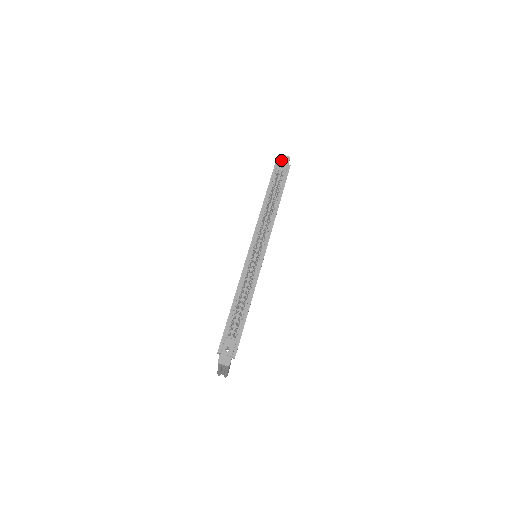
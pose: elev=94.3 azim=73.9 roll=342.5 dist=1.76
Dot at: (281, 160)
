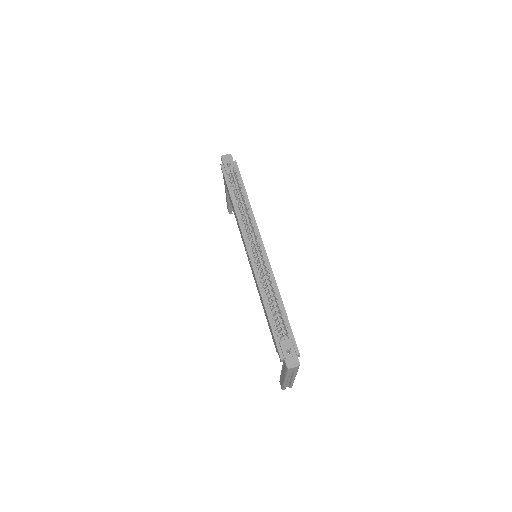
Dot at: (225, 160)
